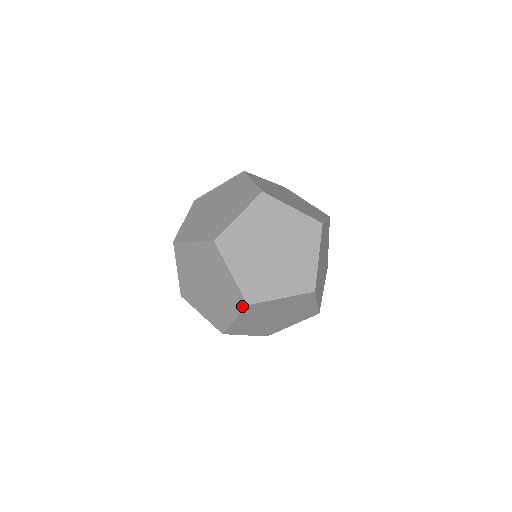
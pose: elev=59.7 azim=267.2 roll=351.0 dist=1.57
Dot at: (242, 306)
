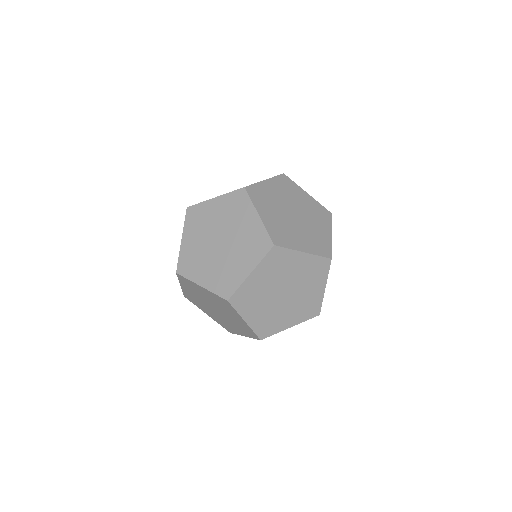
Dot at: (266, 249)
